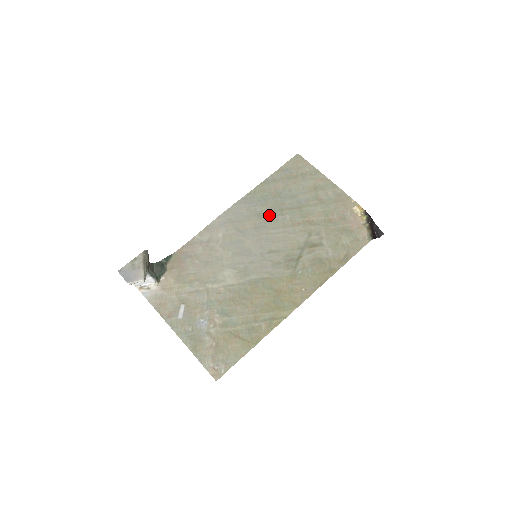
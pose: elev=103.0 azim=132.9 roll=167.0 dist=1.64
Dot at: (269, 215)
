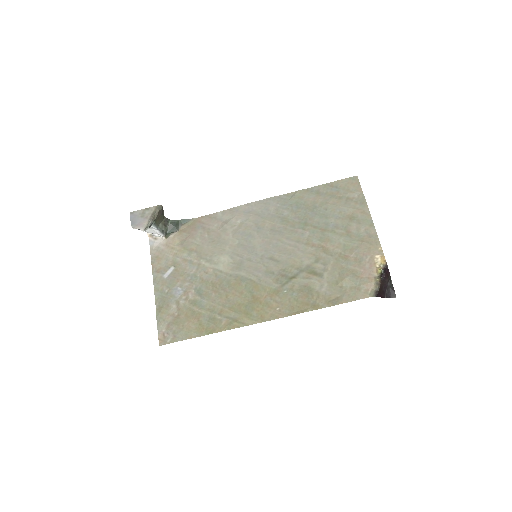
Dot at: (292, 224)
